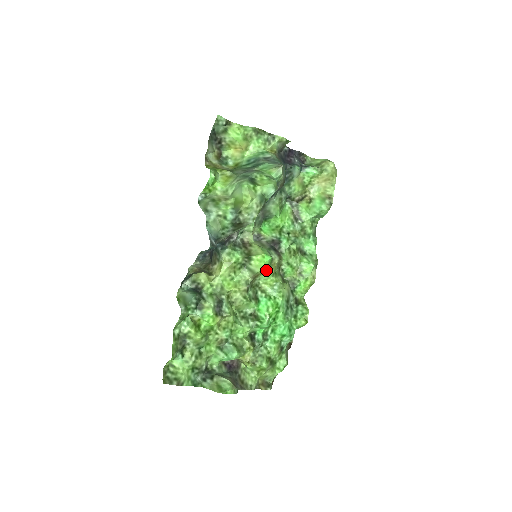
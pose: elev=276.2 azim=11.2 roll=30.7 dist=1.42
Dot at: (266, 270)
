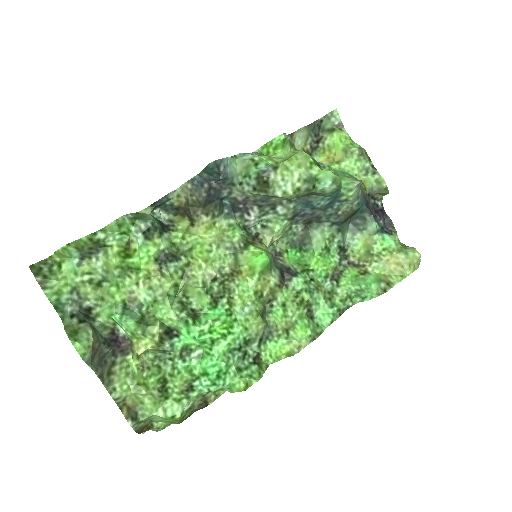
Dot at: (253, 276)
